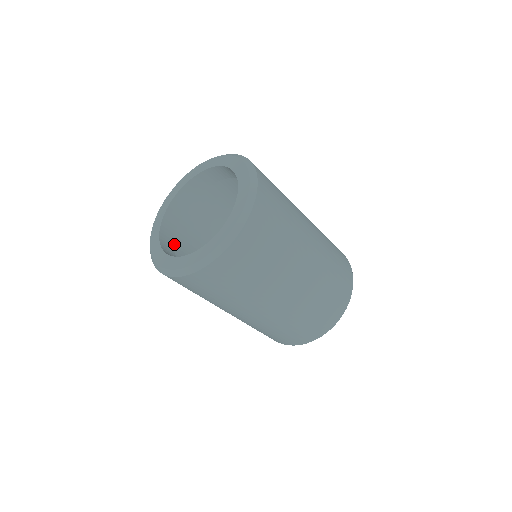
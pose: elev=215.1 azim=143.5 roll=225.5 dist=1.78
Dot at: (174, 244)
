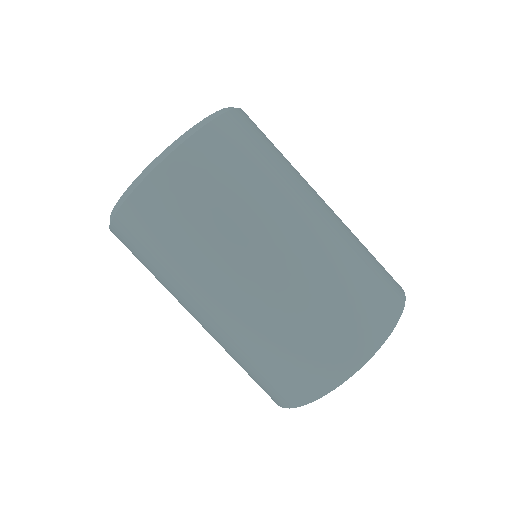
Dot at: occluded
